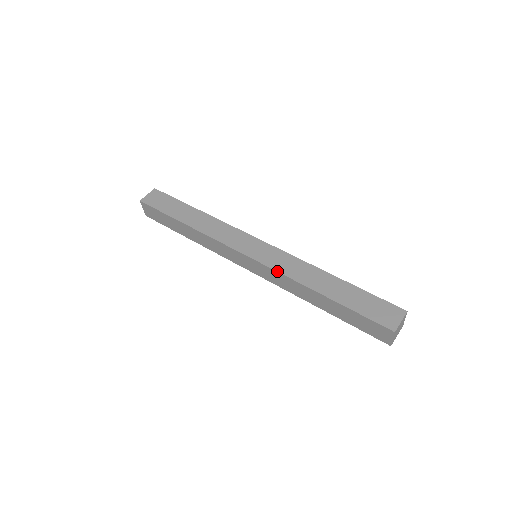
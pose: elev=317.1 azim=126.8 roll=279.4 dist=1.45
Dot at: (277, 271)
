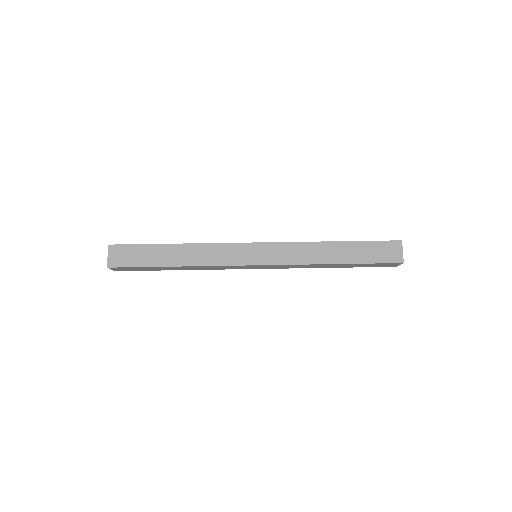
Dot at: (290, 264)
